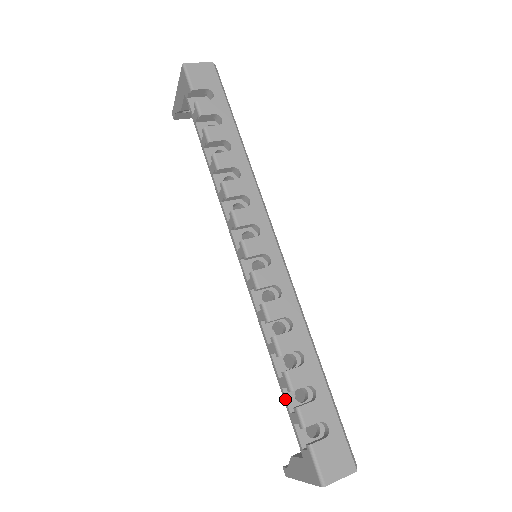
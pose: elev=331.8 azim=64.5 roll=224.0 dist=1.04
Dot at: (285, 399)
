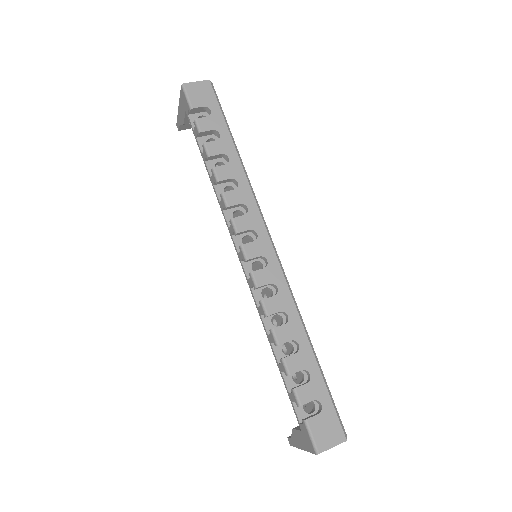
Dot at: (284, 381)
